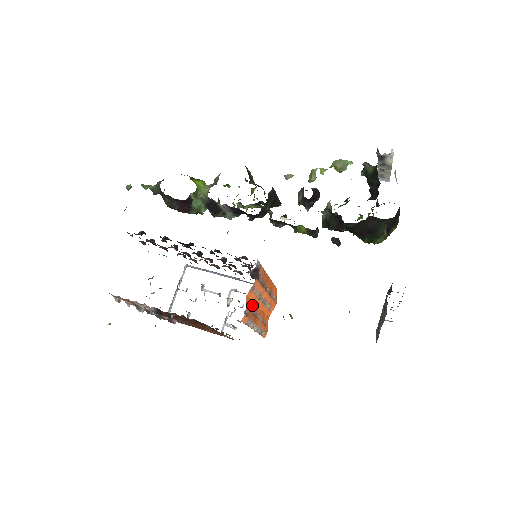
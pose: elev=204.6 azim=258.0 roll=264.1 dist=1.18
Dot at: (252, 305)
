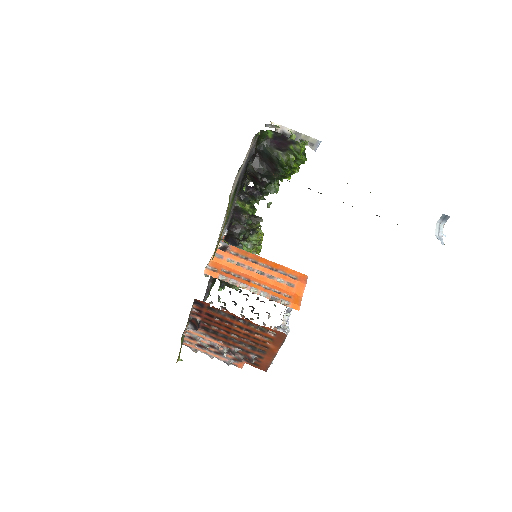
Dot at: (232, 271)
